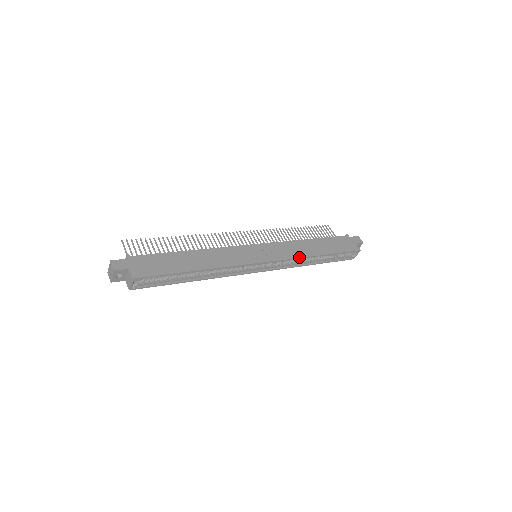
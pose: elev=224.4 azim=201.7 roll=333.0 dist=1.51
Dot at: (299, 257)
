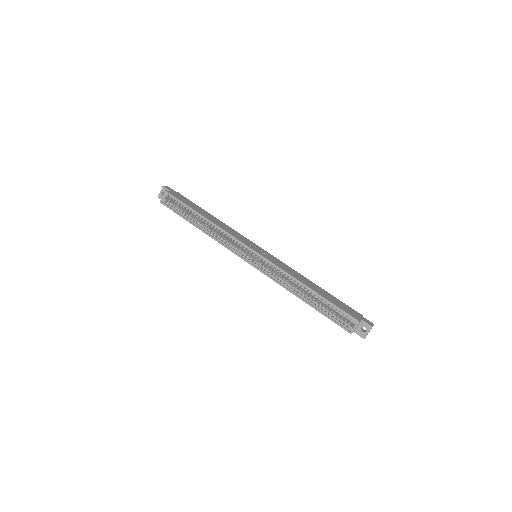
Dot at: (286, 271)
